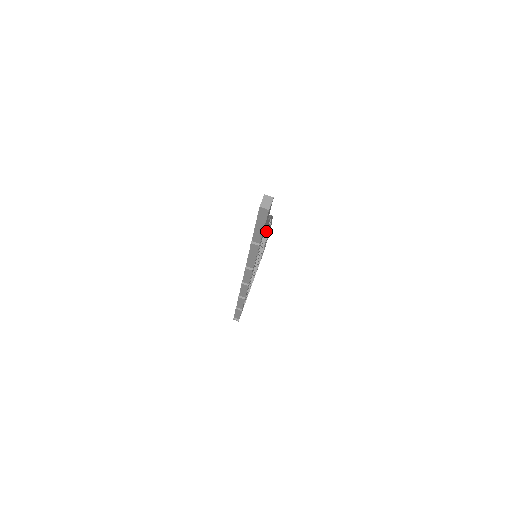
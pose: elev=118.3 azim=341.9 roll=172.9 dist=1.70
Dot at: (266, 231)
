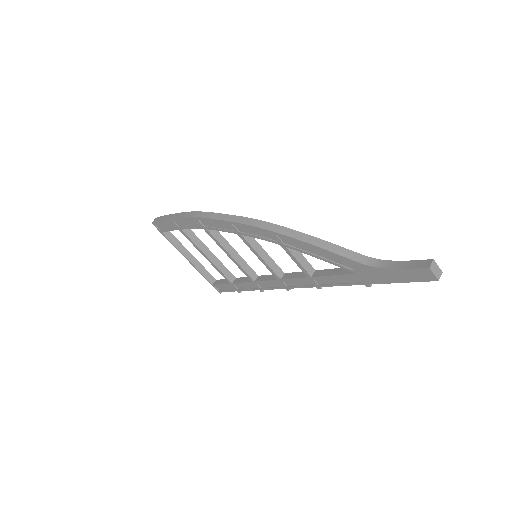
Dot at: occluded
